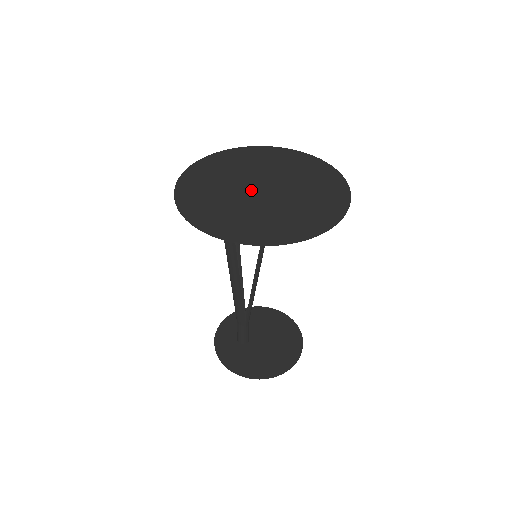
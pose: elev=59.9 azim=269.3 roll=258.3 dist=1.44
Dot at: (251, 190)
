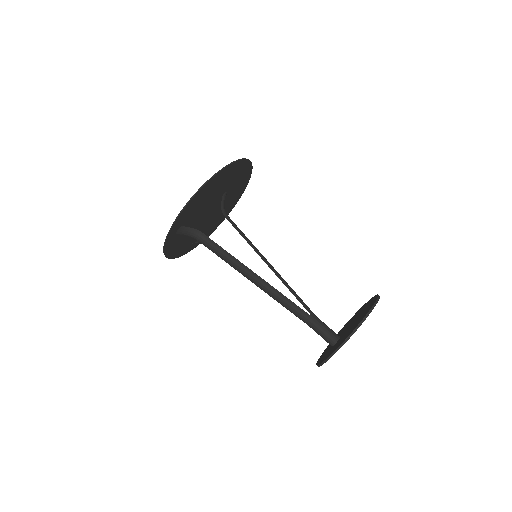
Dot at: (203, 216)
